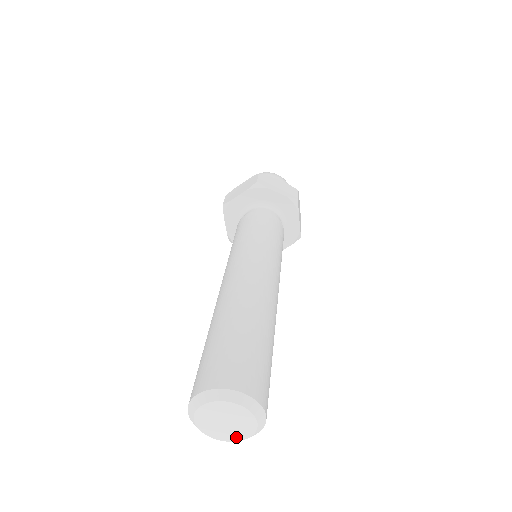
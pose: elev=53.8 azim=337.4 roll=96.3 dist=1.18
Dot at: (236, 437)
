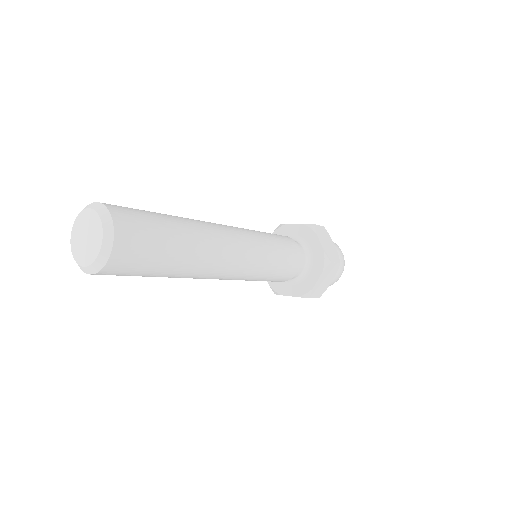
Dot at: (81, 259)
